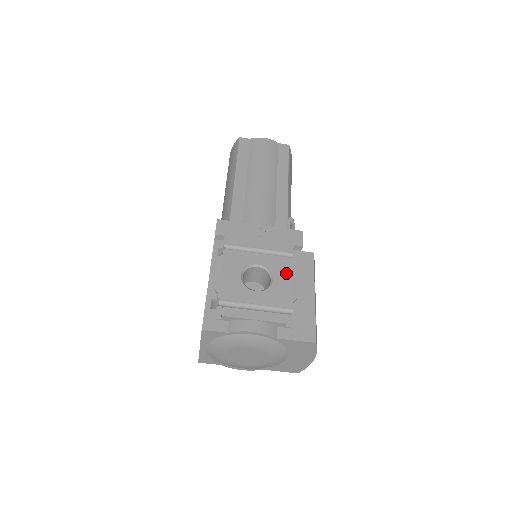
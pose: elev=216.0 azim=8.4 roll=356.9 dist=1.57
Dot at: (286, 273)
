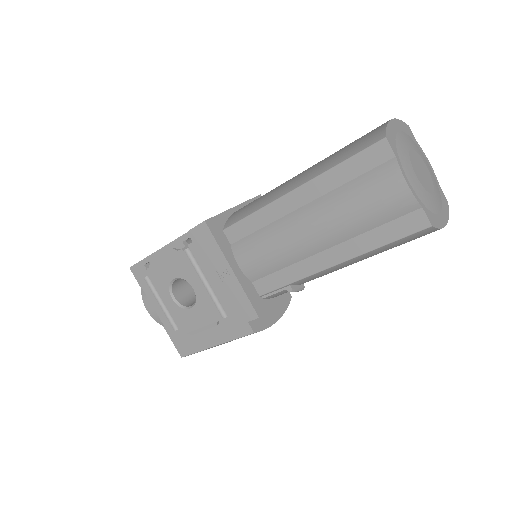
Dot at: (204, 318)
